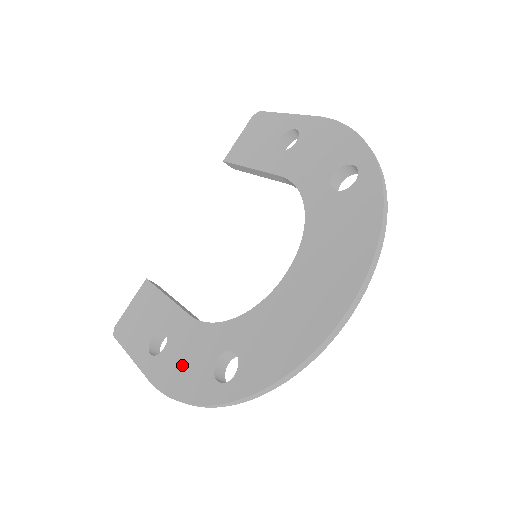
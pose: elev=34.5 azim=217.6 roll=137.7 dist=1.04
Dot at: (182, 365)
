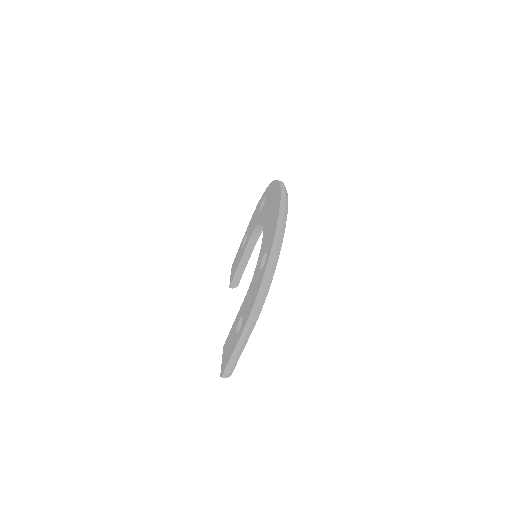
Dot at: (251, 298)
